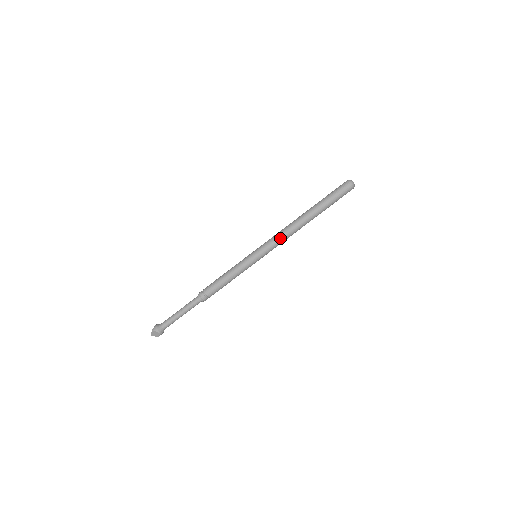
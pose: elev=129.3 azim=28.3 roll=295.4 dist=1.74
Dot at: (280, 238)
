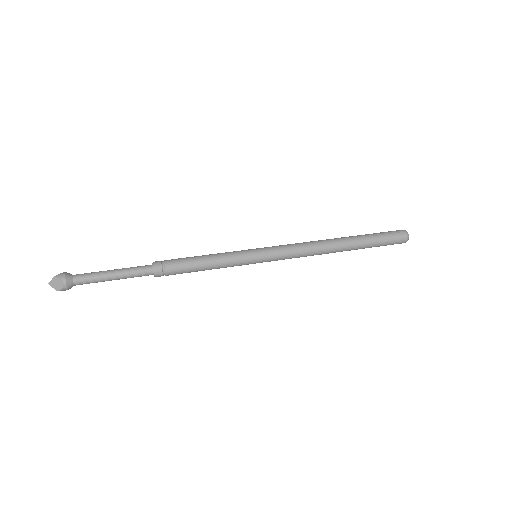
Dot at: (299, 249)
